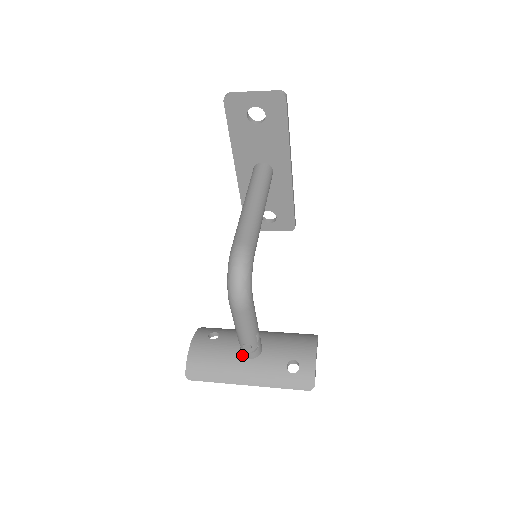
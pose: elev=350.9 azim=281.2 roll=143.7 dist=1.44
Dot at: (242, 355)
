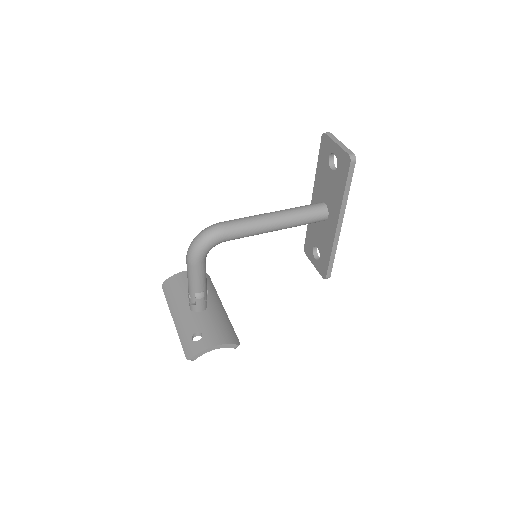
Dot at: occluded
